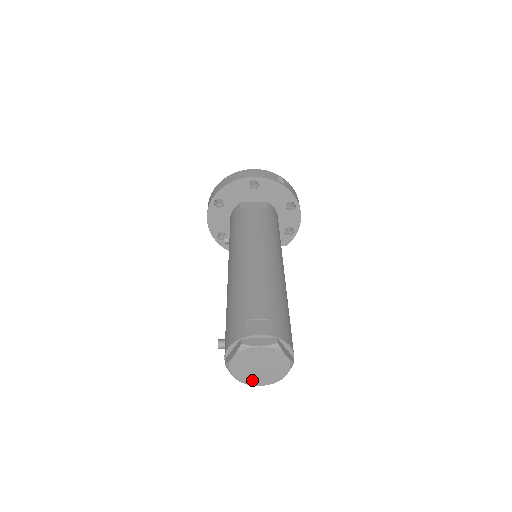
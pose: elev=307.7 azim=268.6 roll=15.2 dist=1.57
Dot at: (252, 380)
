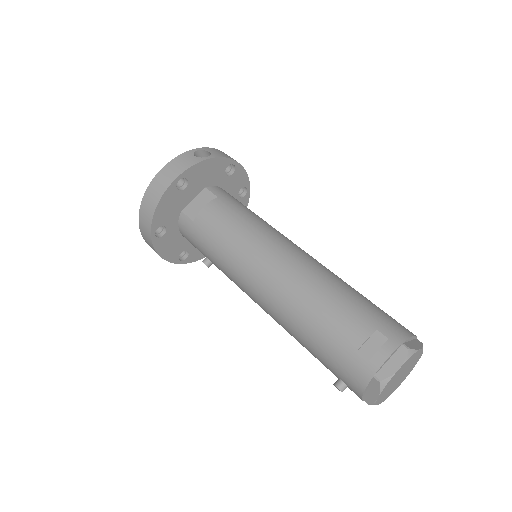
Dot at: (394, 389)
